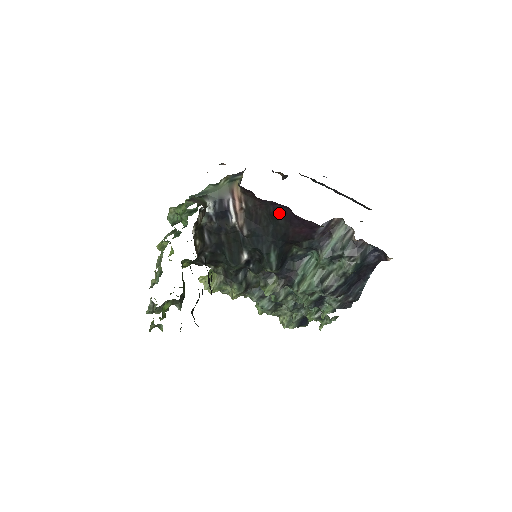
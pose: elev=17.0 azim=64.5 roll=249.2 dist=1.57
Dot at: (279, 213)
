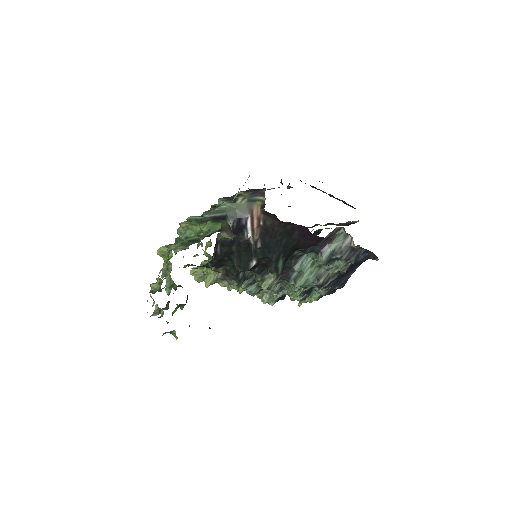
Dot at: (295, 231)
